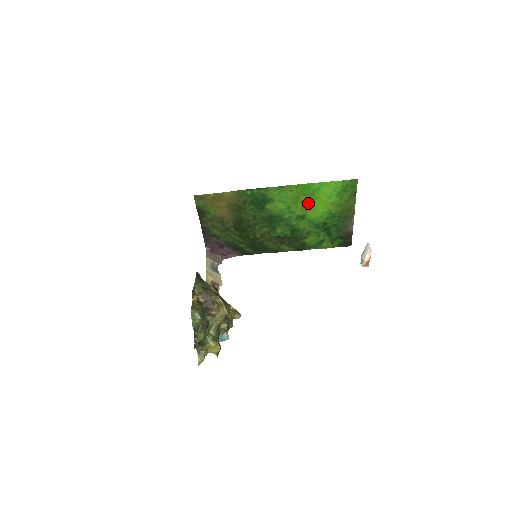
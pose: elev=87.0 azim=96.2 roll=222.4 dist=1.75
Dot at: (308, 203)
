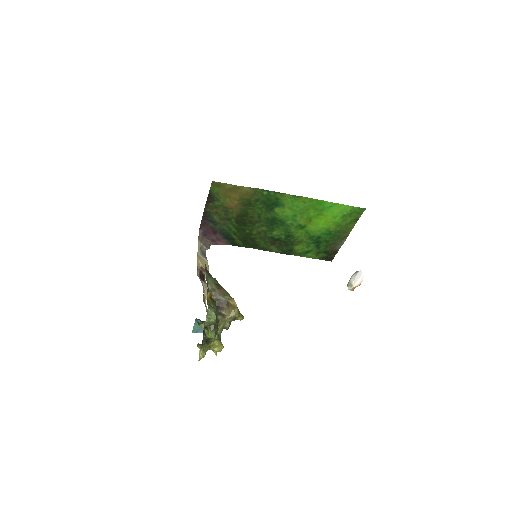
Dot at: (313, 216)
